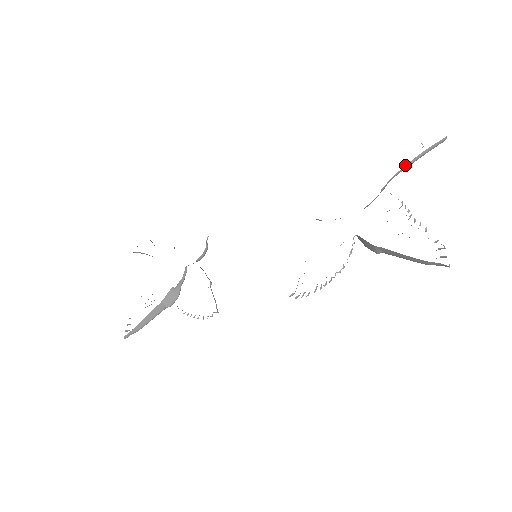
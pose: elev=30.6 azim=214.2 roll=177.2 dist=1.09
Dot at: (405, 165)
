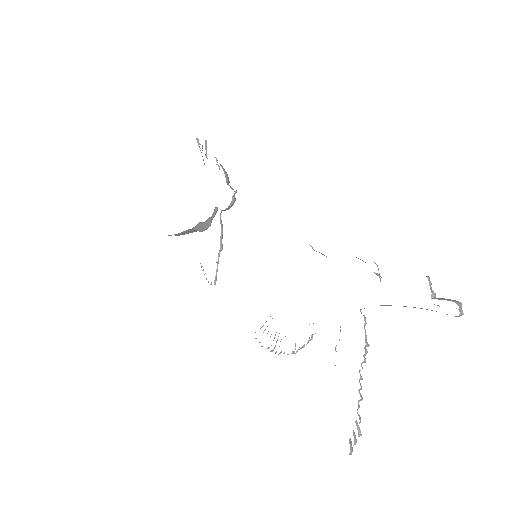
Dot at: occluded
